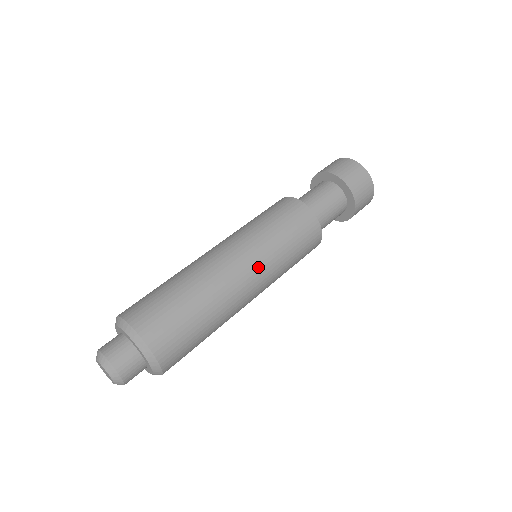
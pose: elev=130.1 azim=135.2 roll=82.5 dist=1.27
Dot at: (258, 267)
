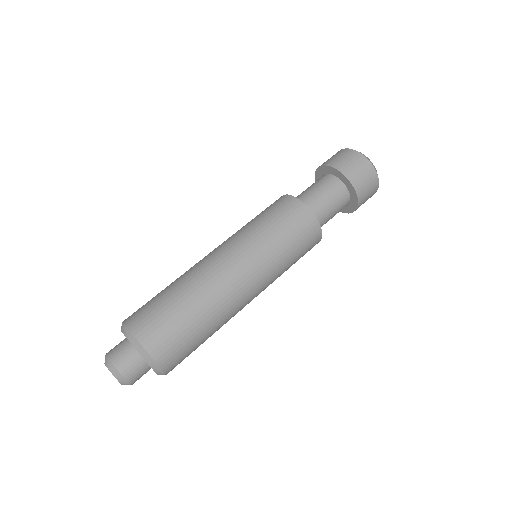
Dot at: (239, 253)
